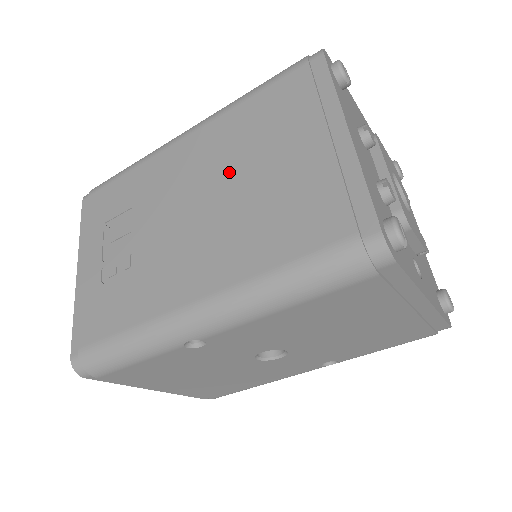
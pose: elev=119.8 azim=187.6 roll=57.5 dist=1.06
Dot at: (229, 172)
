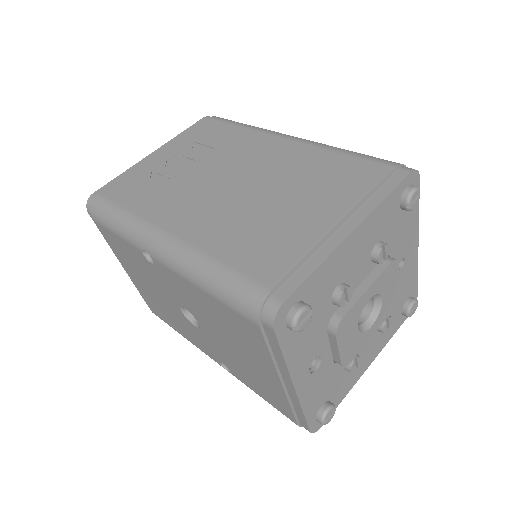
Dot at: (275, 184)
